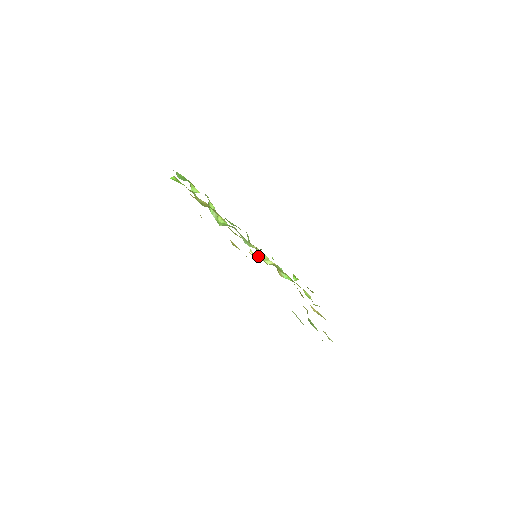
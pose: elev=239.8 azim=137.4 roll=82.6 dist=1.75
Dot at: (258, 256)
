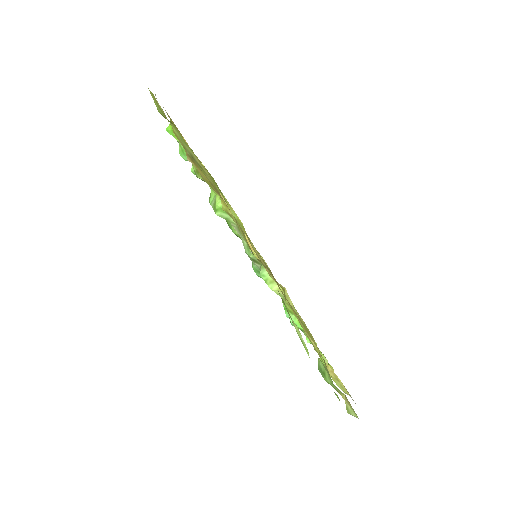
Dot at: (261, 275)
